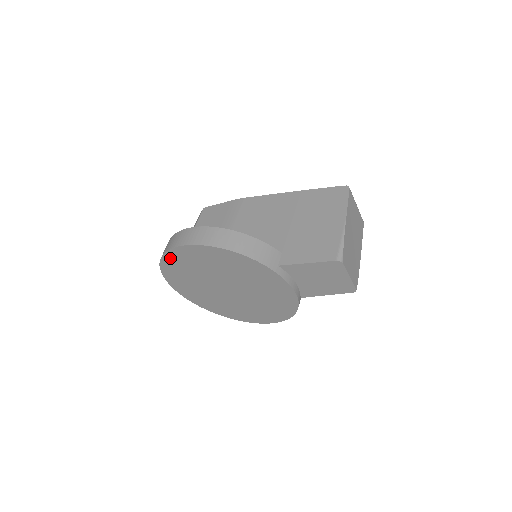
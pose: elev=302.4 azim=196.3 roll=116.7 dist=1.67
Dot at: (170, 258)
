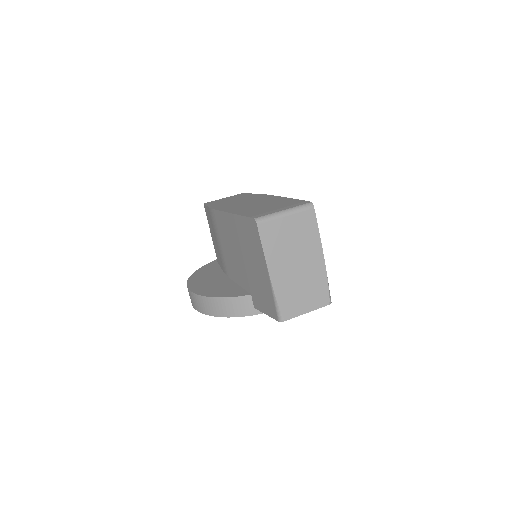
Dot at: occluded
